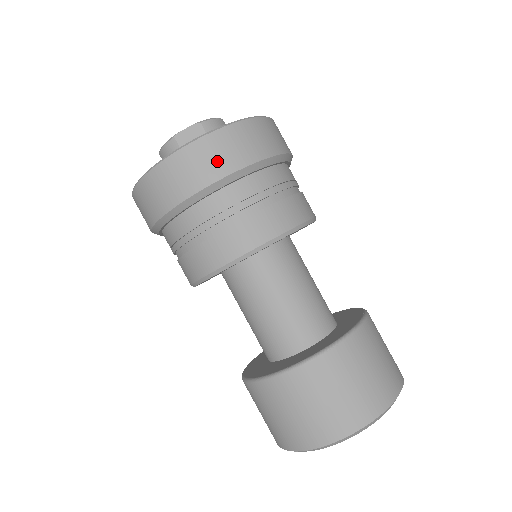
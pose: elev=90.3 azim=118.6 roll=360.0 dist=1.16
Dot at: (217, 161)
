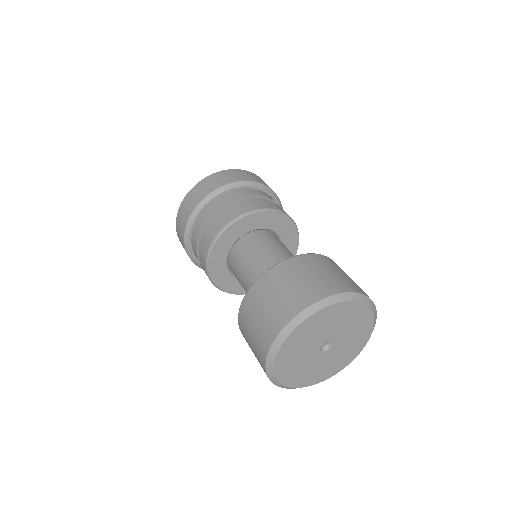
Dot at: (216, 182)
